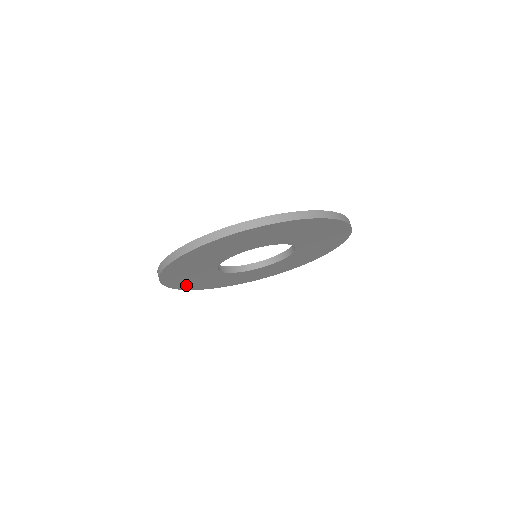
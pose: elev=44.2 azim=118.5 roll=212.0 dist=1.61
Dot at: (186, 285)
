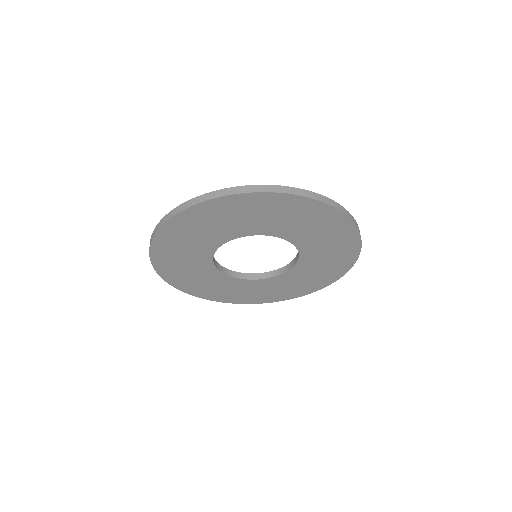
Dot at: (204, 292)
